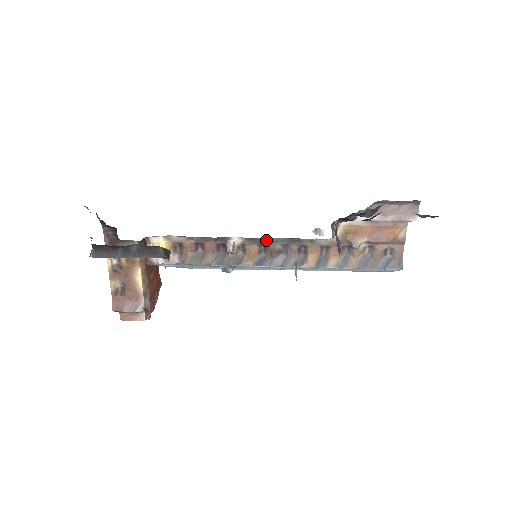
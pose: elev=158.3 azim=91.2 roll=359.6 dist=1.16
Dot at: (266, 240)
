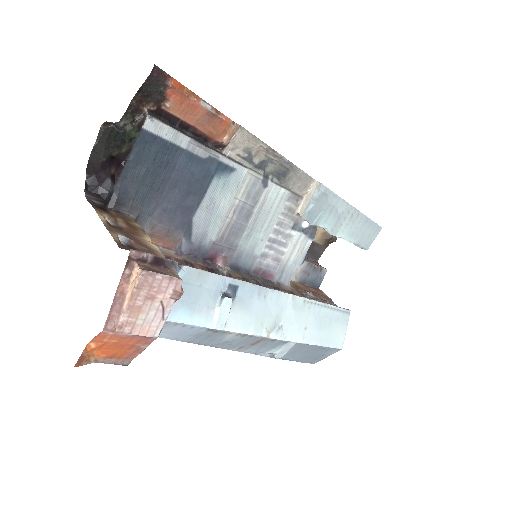
Dot at: (246, 274)
